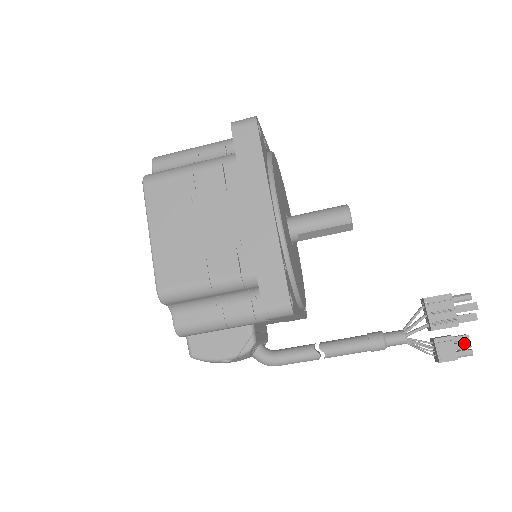
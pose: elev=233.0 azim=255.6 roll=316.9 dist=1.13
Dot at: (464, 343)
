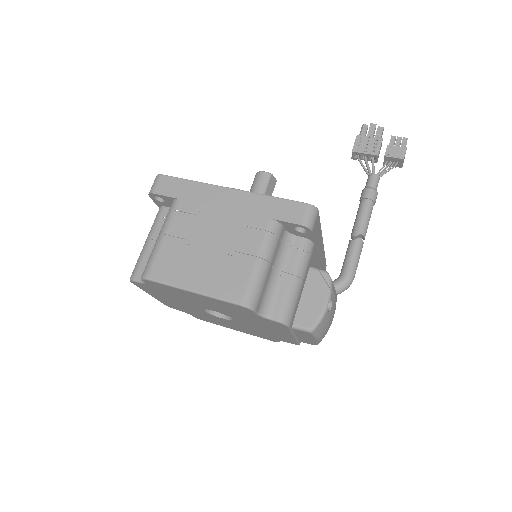
Dot at: (396, 140)
